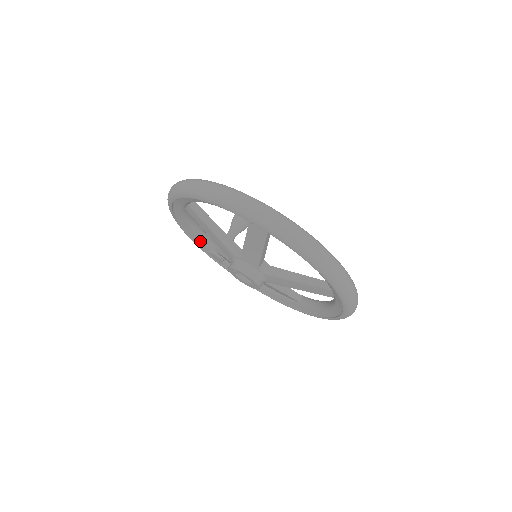
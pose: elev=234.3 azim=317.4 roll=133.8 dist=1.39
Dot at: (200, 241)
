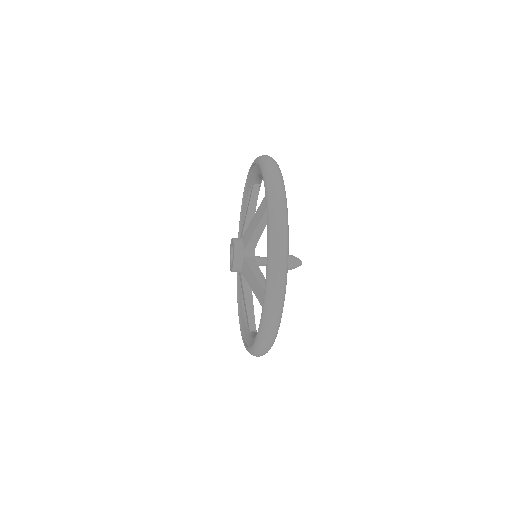
Dot at: occluded
